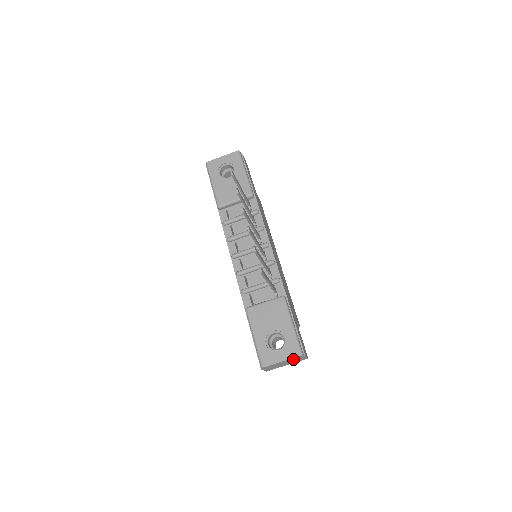
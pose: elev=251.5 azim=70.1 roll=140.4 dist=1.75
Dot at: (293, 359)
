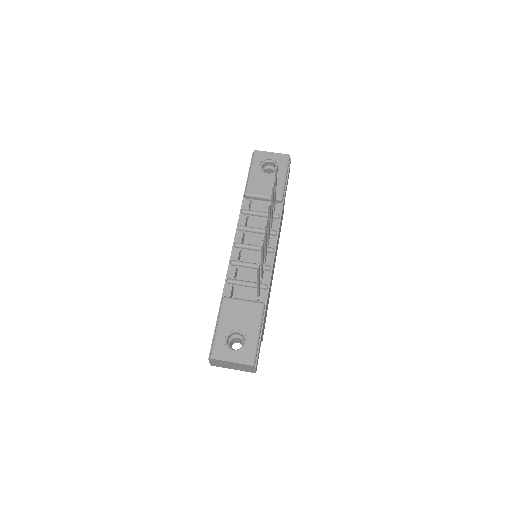
Dot at: (243, 365)
